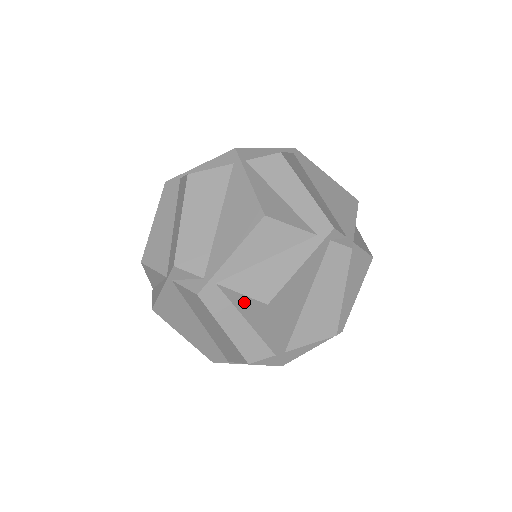
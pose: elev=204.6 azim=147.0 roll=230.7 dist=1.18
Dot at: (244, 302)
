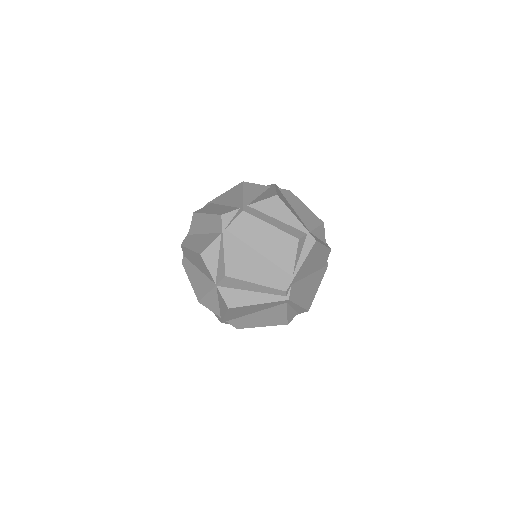
Dot at: (267, 205)
